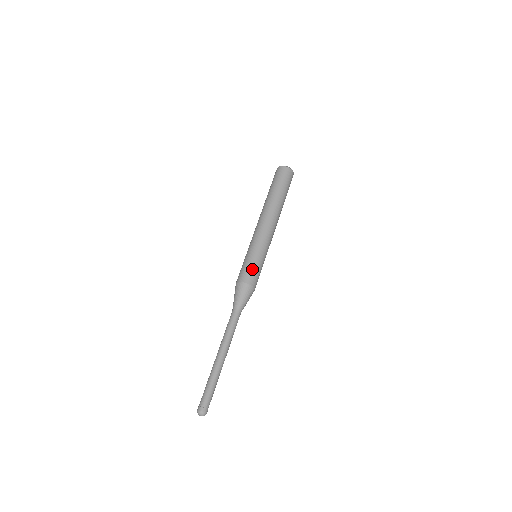
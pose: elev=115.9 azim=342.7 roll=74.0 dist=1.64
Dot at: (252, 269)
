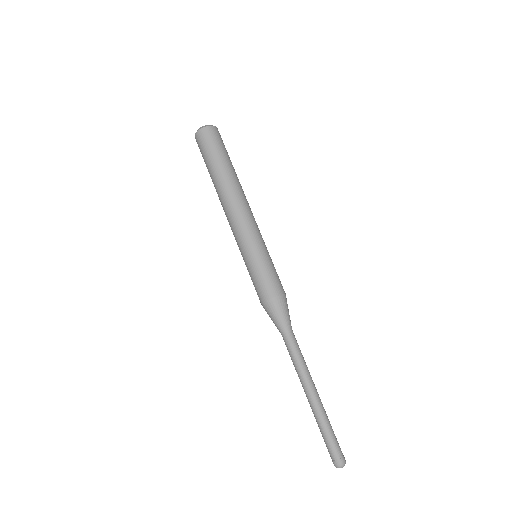
Dot at: (267, 277)
